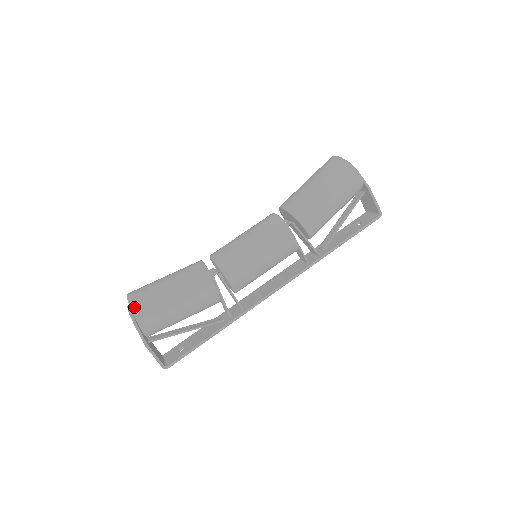
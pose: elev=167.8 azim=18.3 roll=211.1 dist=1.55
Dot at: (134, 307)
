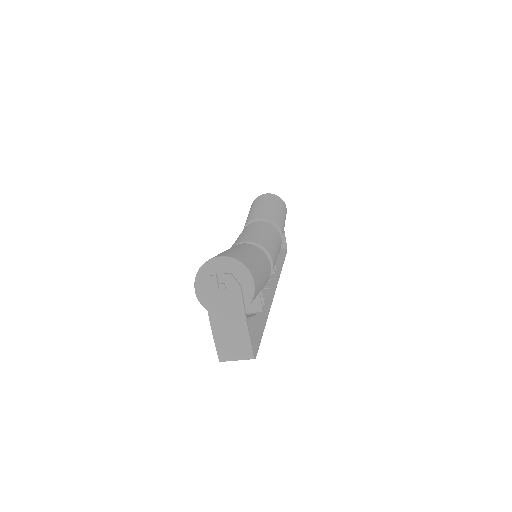
Dot at: (245, 264)
